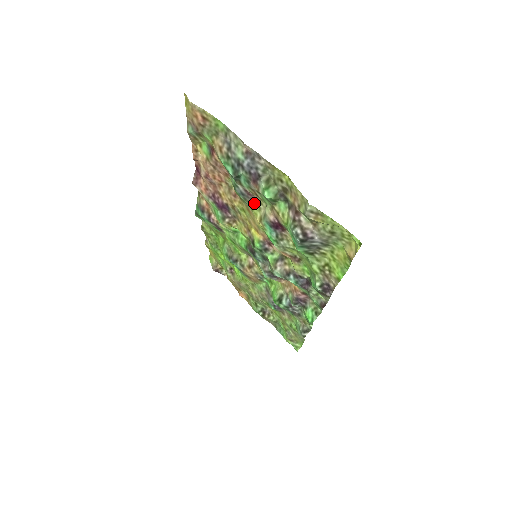
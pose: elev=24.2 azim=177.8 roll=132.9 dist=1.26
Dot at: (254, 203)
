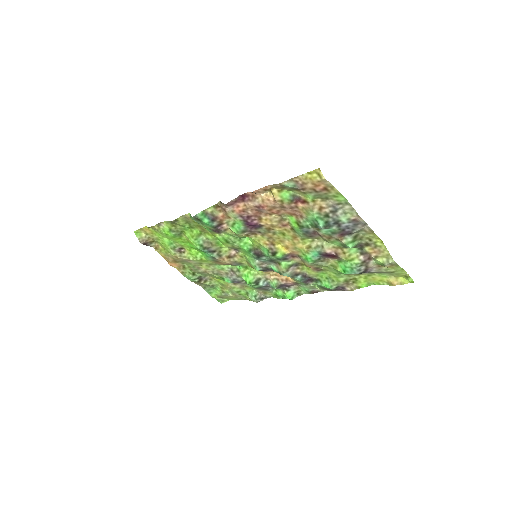
Dot at: (311, 237)
